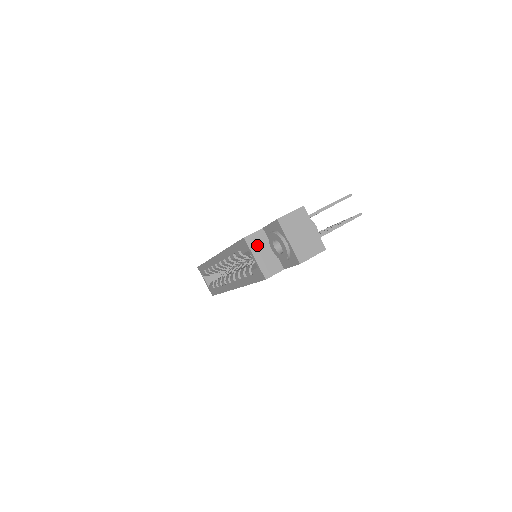
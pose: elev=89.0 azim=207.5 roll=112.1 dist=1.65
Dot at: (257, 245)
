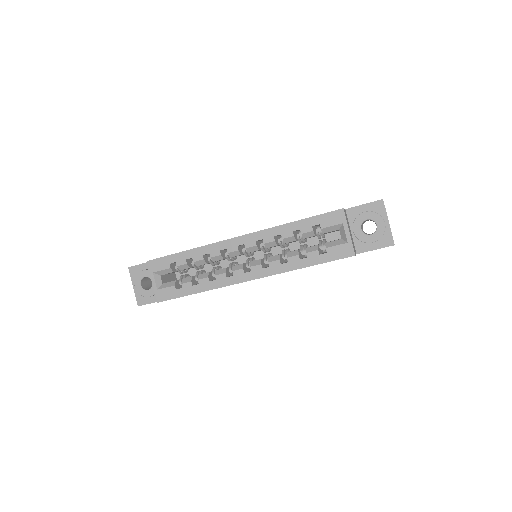
Dot at: (347, 221)
